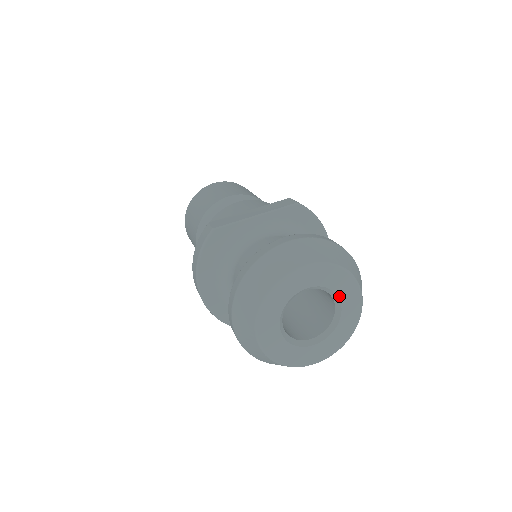
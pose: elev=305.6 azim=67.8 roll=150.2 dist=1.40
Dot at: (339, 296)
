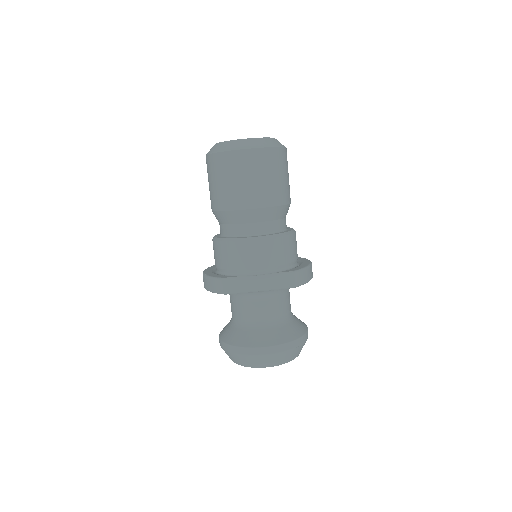
Dot at: occluded
